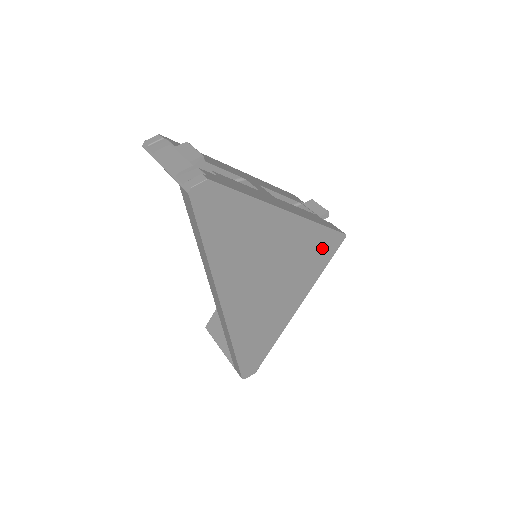
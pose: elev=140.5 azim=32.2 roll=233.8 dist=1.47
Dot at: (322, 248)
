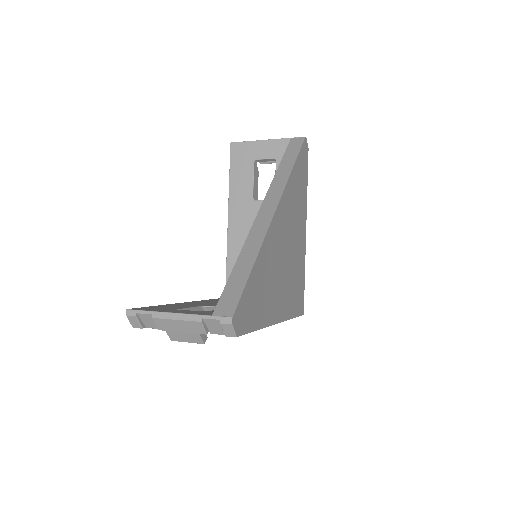
Dot at: (299, 295)
